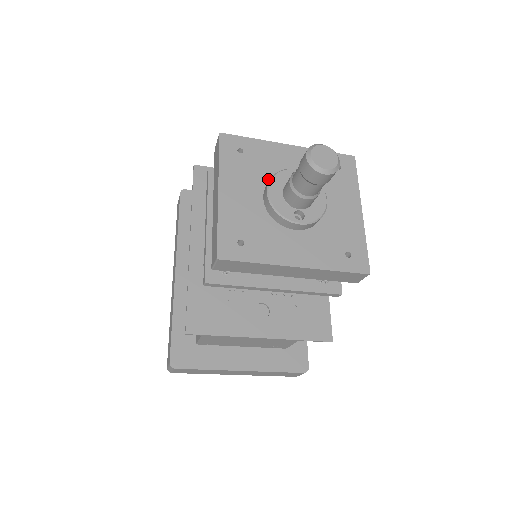
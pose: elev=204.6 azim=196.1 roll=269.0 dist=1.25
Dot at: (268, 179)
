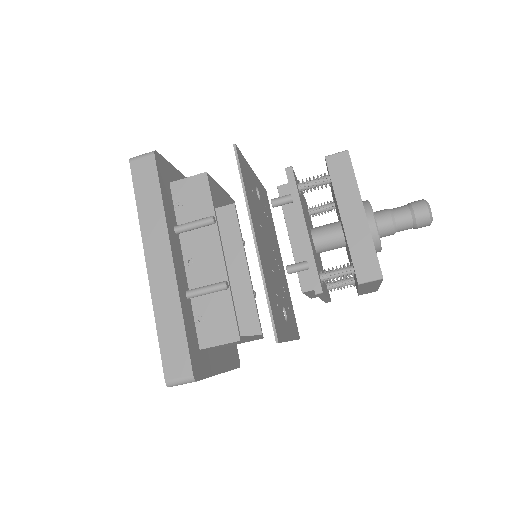
Dot at: occluded
